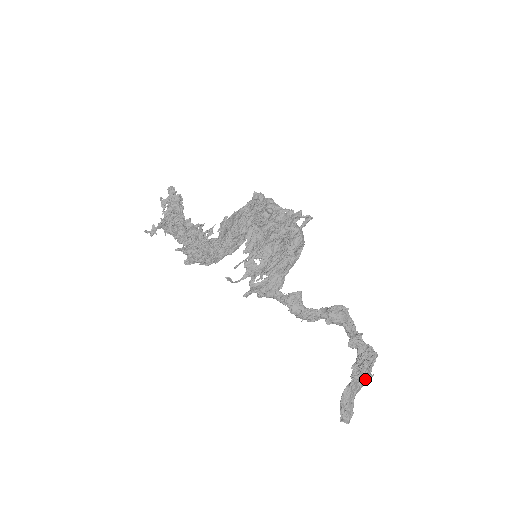
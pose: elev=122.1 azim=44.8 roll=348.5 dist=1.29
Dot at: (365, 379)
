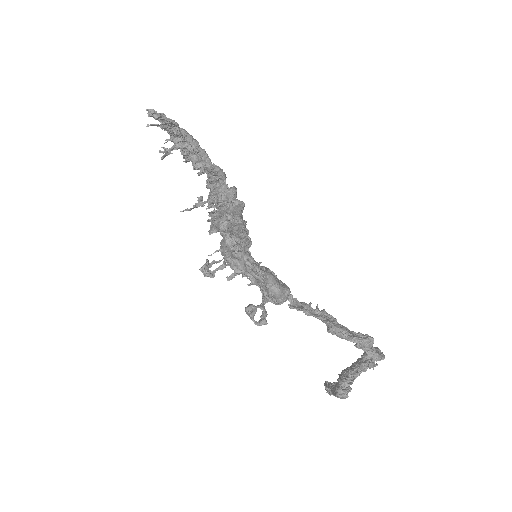
Dot at: (357, 375)
